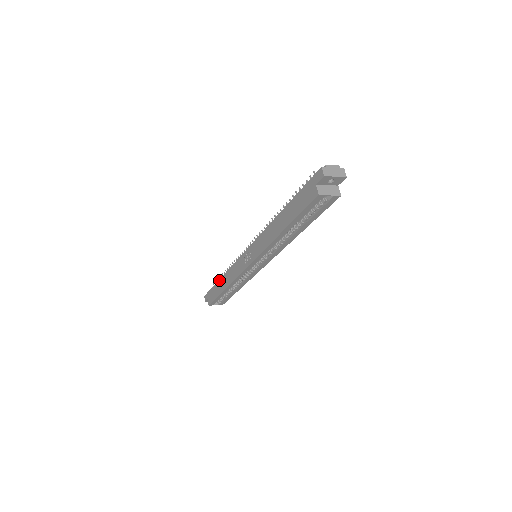
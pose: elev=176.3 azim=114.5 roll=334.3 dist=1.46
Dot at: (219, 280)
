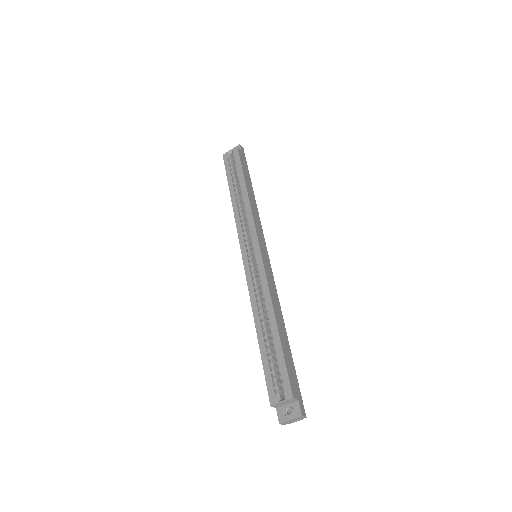
Dot at: occluded
